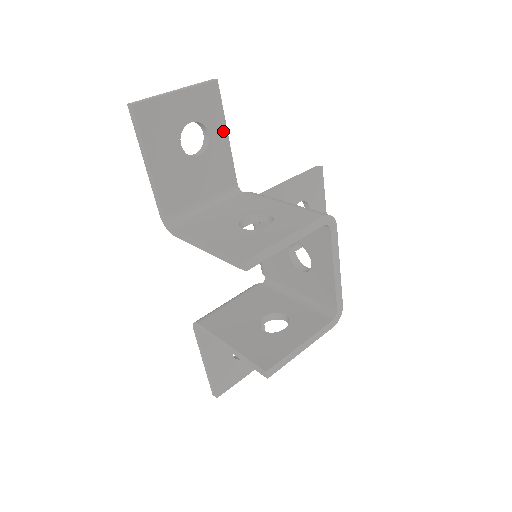
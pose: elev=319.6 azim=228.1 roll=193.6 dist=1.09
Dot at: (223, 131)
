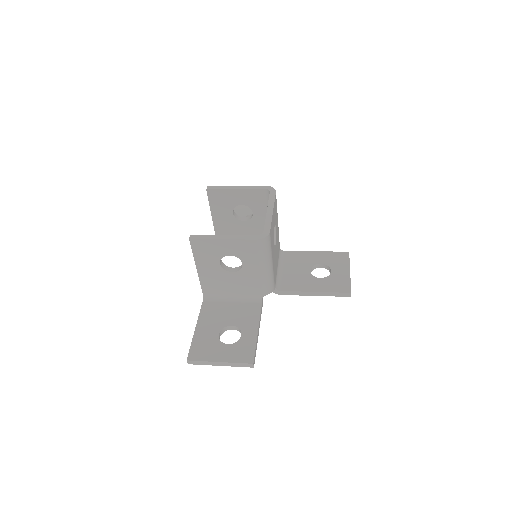
Dot at: occluded
